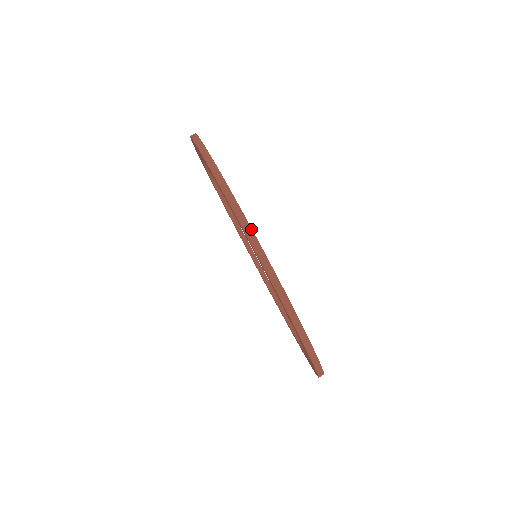
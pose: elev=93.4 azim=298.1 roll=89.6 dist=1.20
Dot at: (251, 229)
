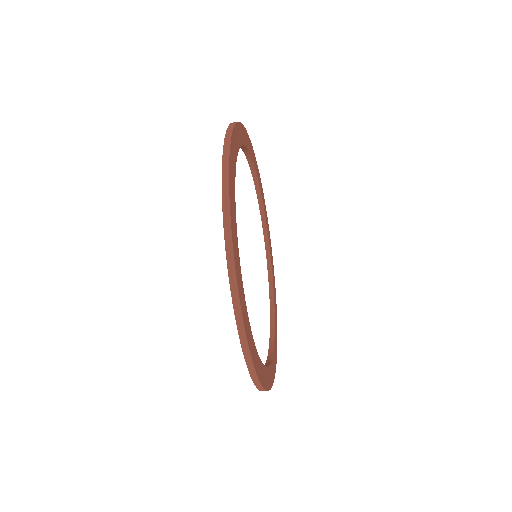
Dot at: (237, 289)
